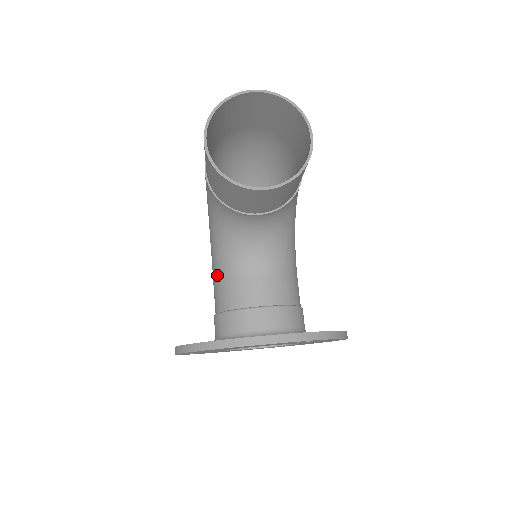
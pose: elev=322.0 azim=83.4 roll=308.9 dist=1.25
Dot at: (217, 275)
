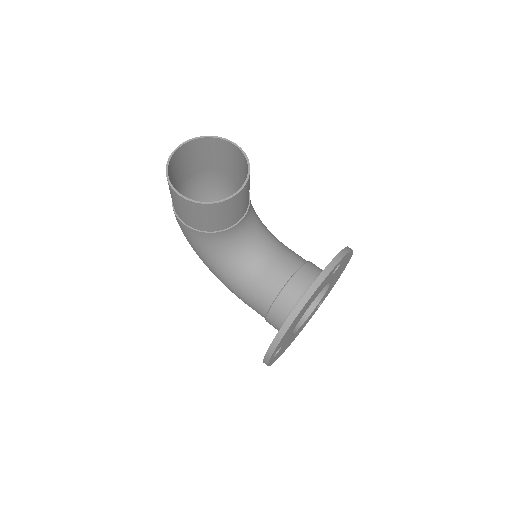
Dot at: (244, 290)
